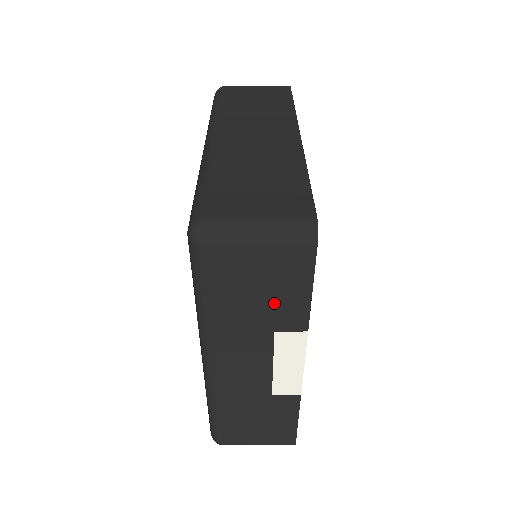
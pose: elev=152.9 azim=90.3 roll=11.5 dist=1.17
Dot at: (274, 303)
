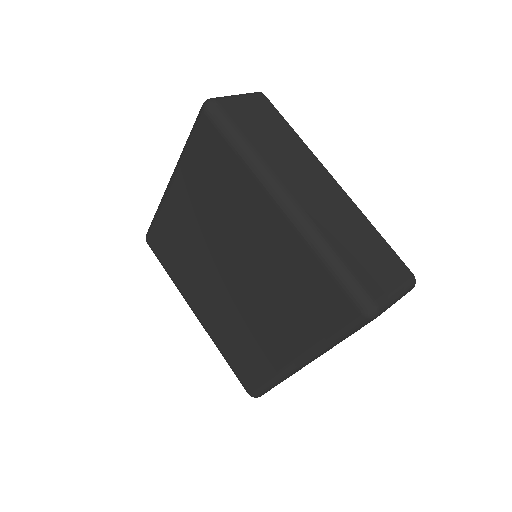
Dot at: occluded
